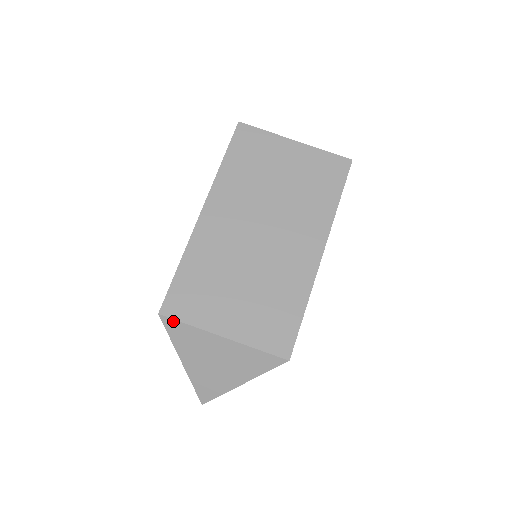
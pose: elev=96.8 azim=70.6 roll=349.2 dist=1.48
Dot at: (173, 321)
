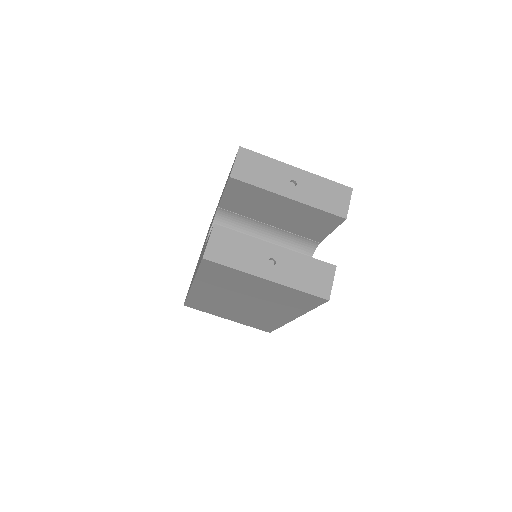
Dot at: (194, 308)
